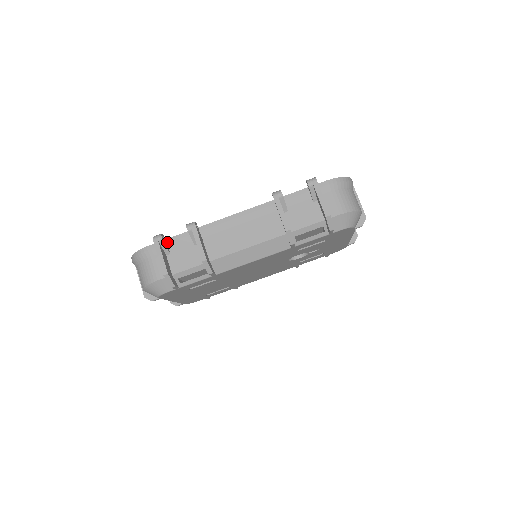
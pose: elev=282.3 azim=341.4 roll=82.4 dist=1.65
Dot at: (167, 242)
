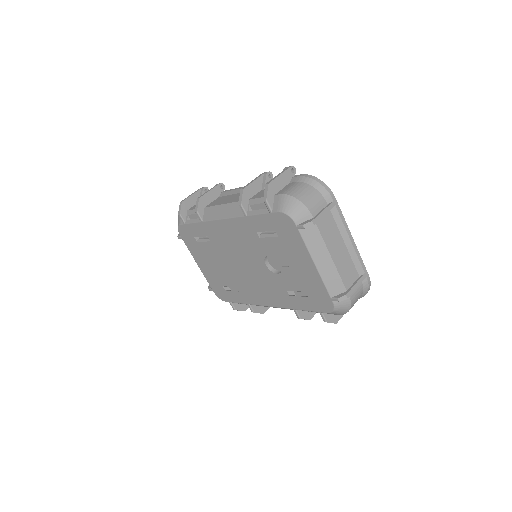
Dot at: occluded
